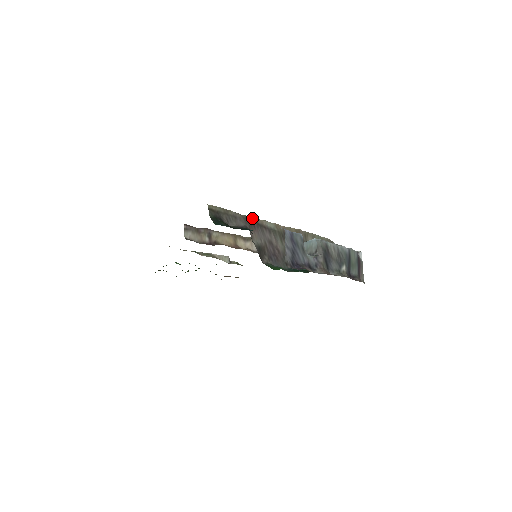
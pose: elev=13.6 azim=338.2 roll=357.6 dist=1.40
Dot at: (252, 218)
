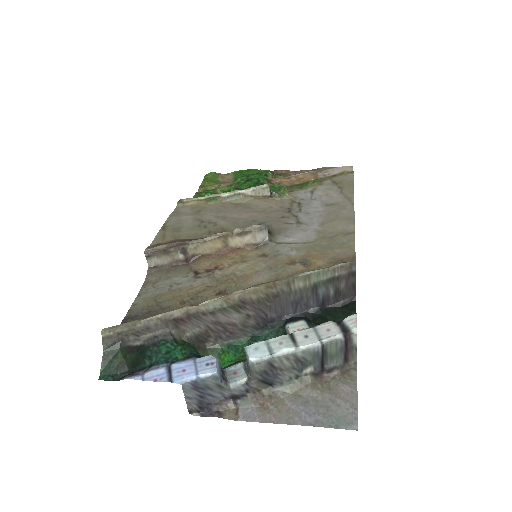
Dot at: (179, 312)
